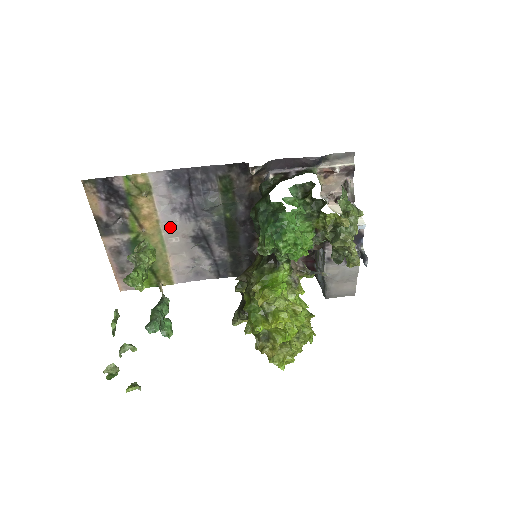
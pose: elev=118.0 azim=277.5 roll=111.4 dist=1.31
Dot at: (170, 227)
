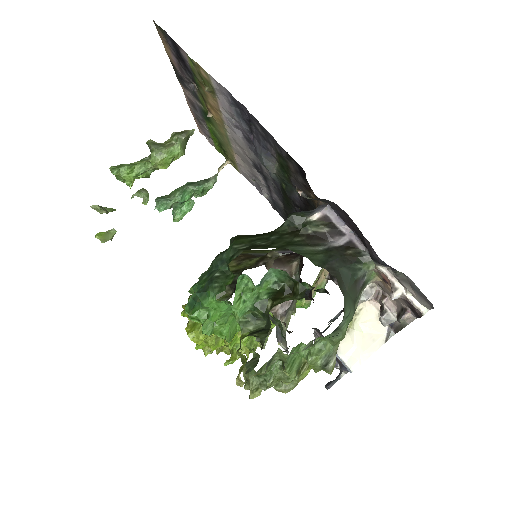
Dot at: (234, 135)
